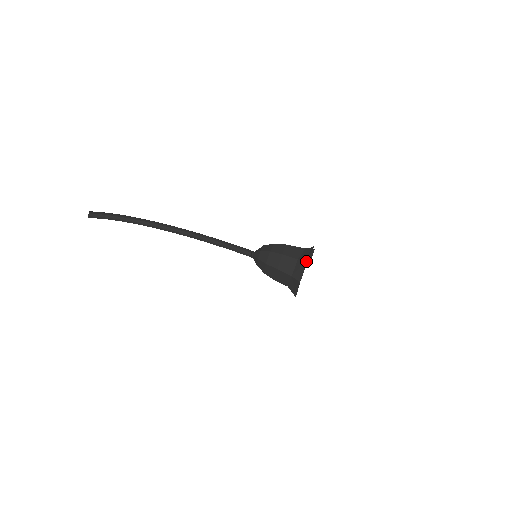
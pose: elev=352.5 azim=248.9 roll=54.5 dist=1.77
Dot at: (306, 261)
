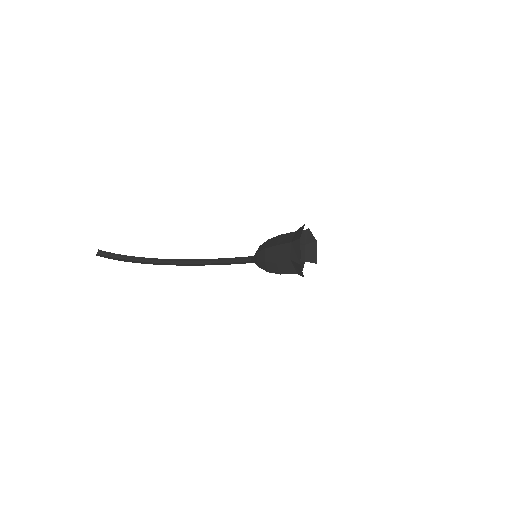
Dot at: (303, 225)
